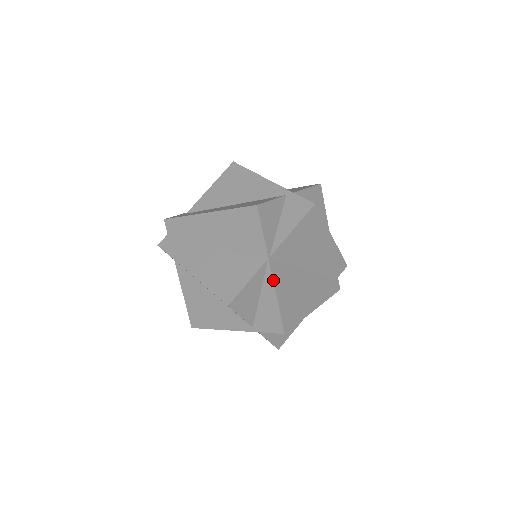
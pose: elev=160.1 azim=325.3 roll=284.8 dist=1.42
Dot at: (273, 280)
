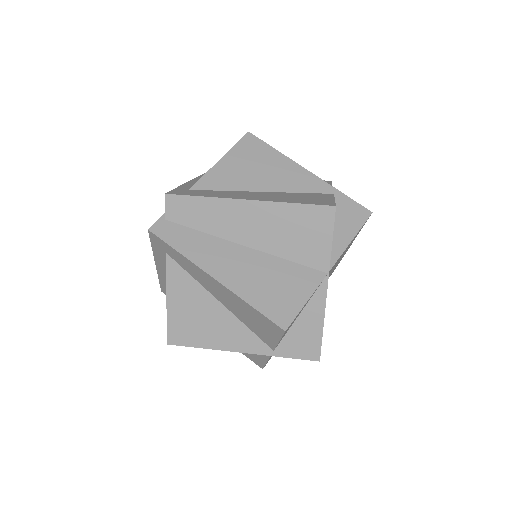
Dot at: occluded
